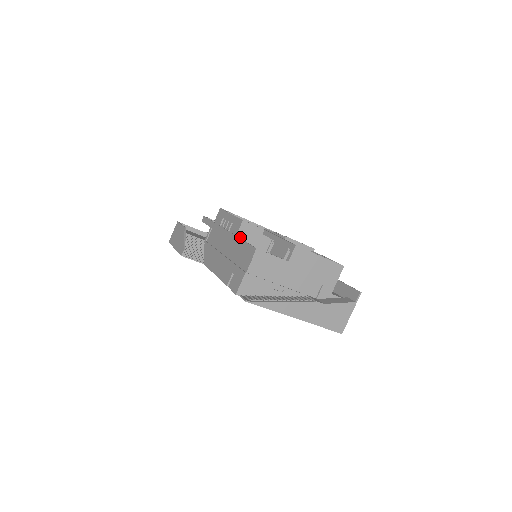
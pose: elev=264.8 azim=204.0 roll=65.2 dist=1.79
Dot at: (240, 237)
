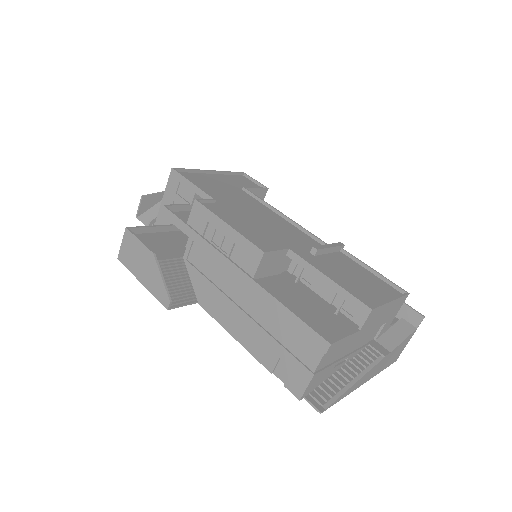
Dot at: (259, 273)
